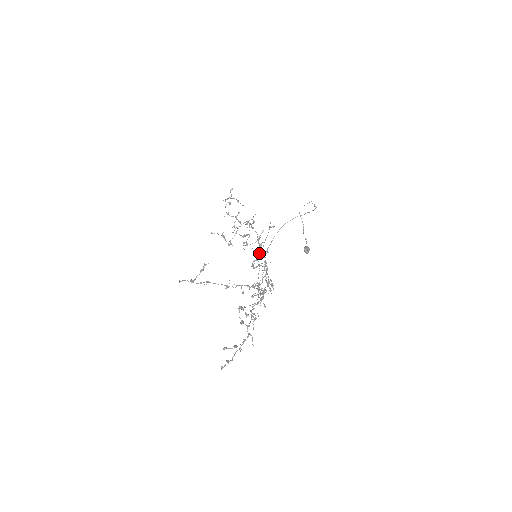
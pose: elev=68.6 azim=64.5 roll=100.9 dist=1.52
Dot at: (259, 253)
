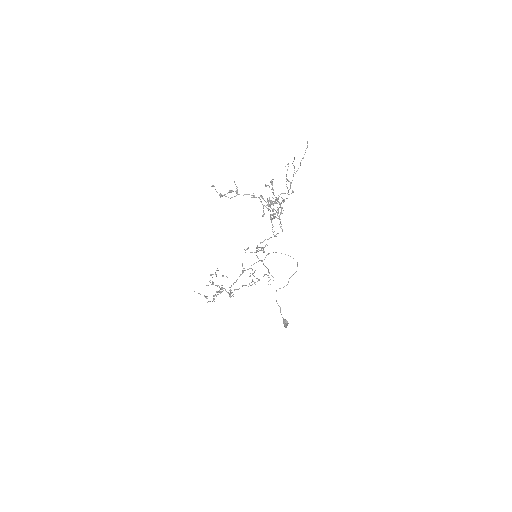
Dot at: (261, 247)
